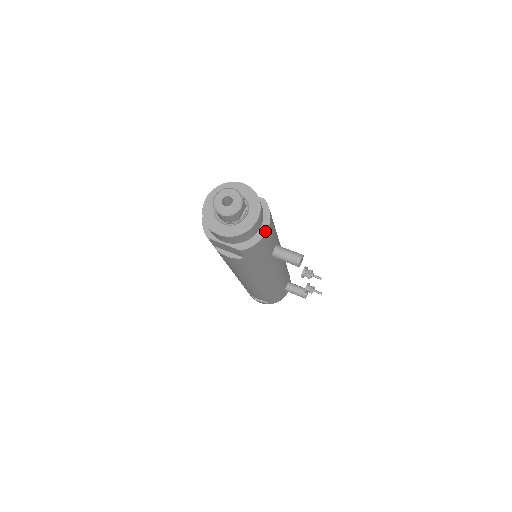
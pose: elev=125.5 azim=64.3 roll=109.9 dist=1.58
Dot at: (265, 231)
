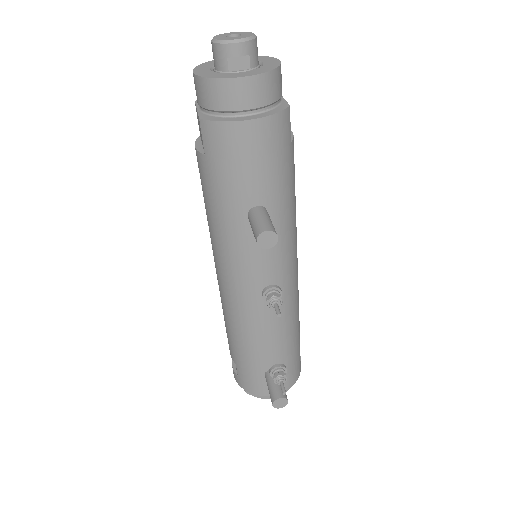
Dot at: (245, 119)
